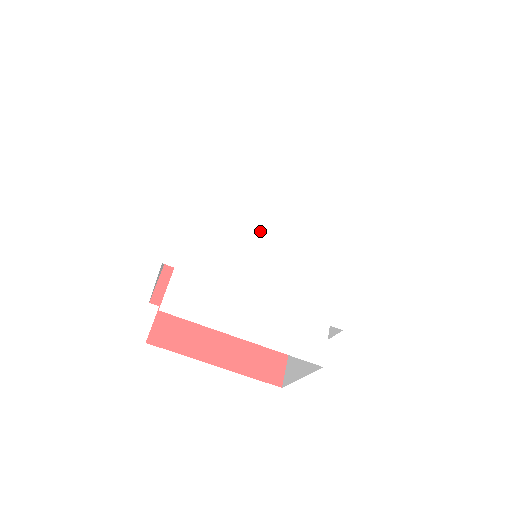
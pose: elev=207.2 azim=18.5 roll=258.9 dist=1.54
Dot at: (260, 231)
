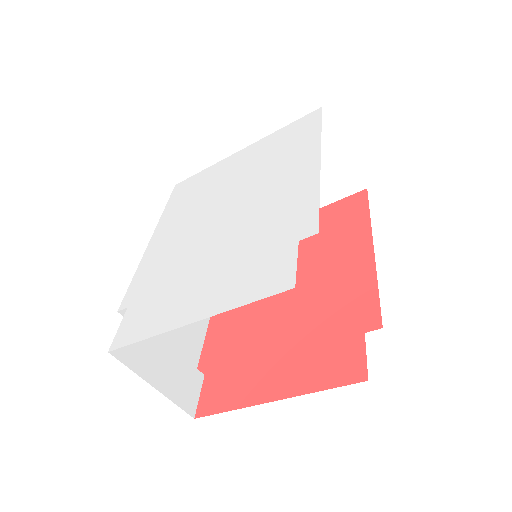
Dot at: (210, 222)
